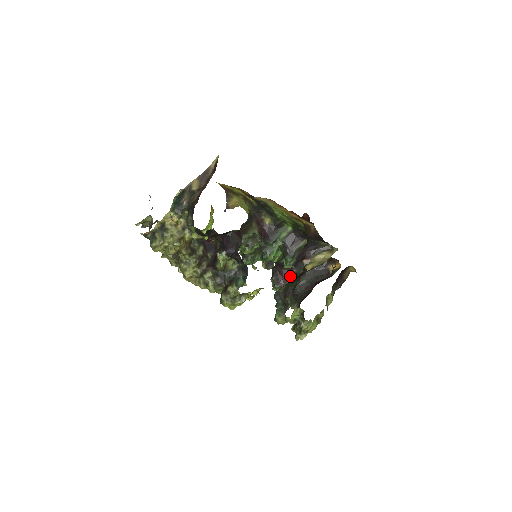
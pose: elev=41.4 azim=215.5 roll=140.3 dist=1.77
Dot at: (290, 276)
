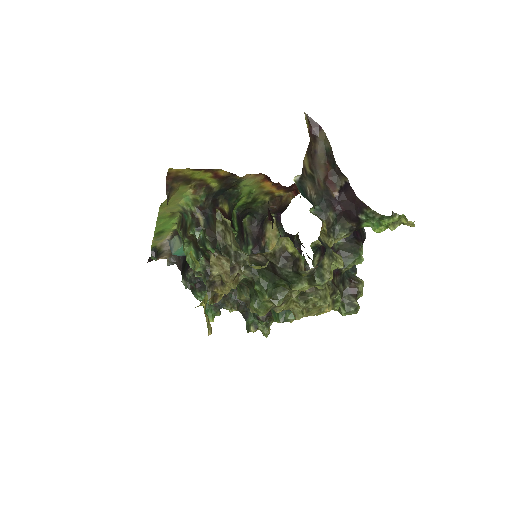
Dot at: occluded
